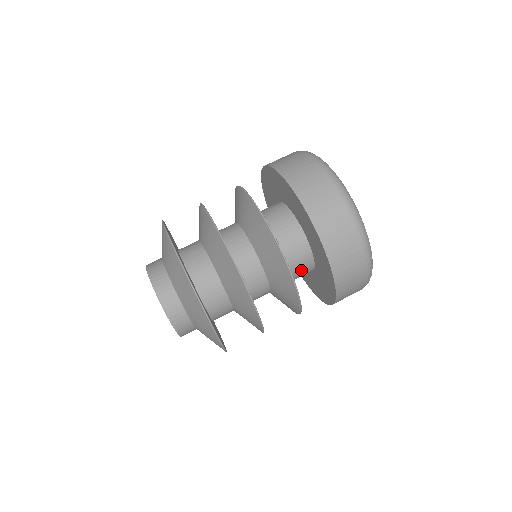
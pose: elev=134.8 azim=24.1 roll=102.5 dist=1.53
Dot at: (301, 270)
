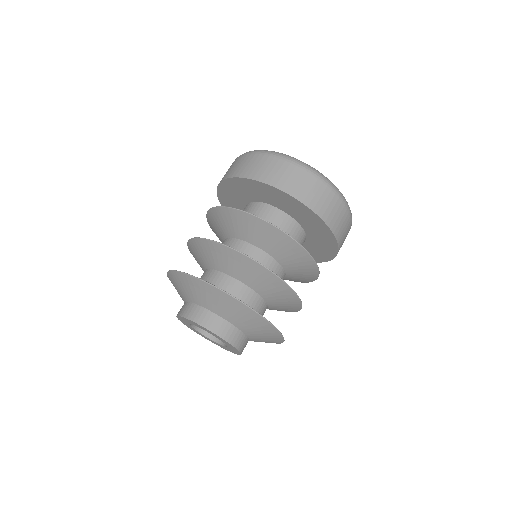
Dot at: occluded
